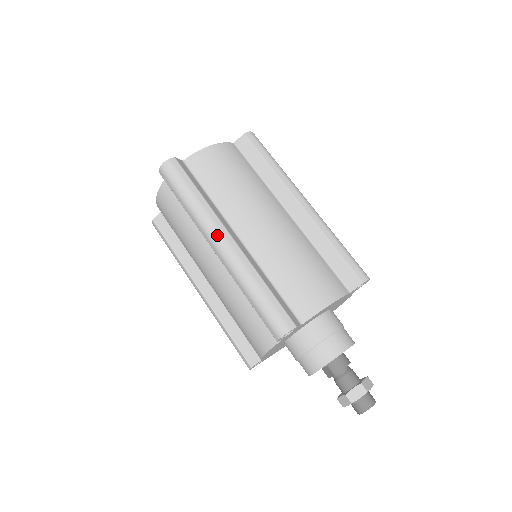
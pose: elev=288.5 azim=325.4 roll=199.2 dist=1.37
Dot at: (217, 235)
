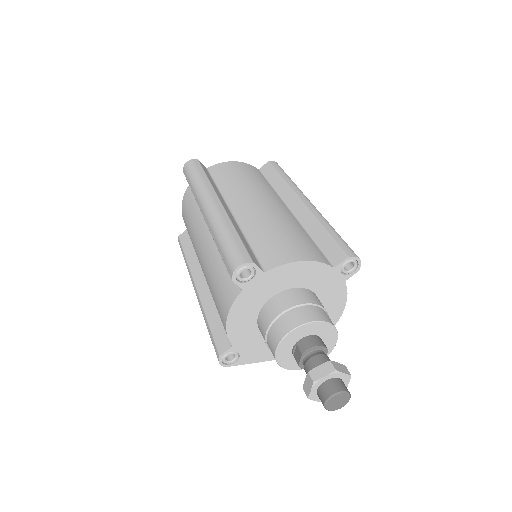
Dot at: (208, 199)
